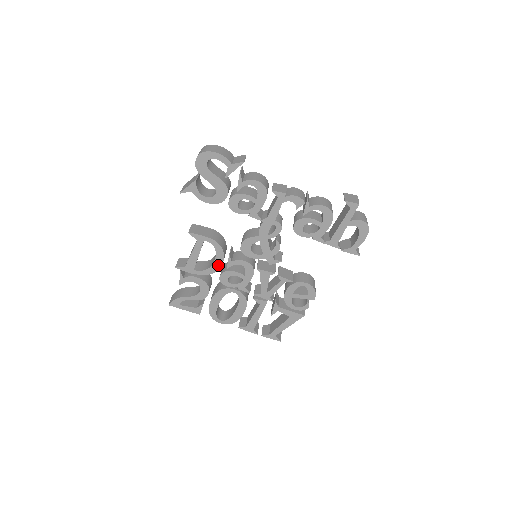
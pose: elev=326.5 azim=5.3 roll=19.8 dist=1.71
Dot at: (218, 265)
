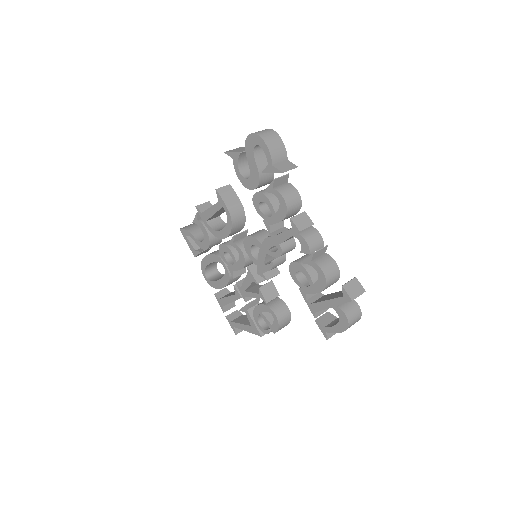
Dot at: (223, 235)
